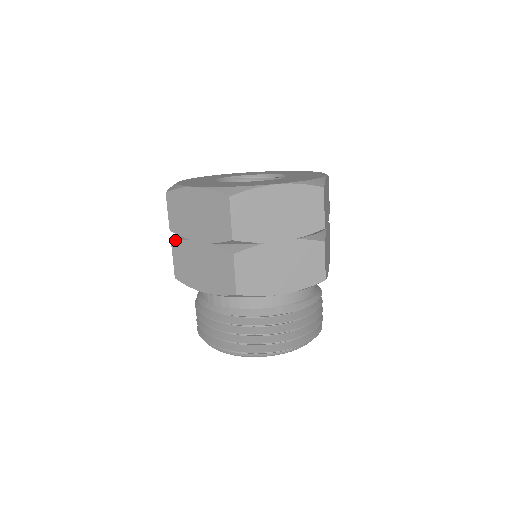
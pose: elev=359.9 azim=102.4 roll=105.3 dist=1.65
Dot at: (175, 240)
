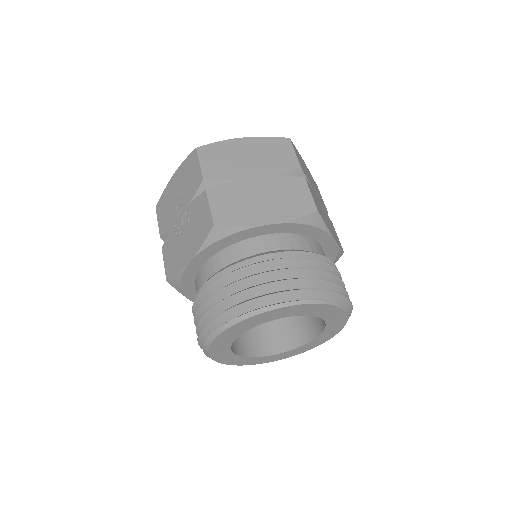
Dot at: (210, 188)
